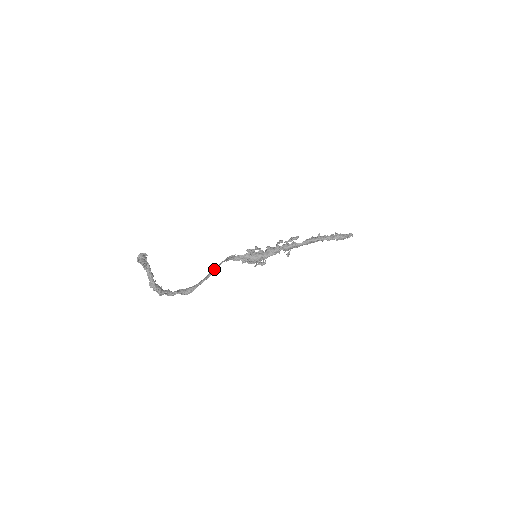
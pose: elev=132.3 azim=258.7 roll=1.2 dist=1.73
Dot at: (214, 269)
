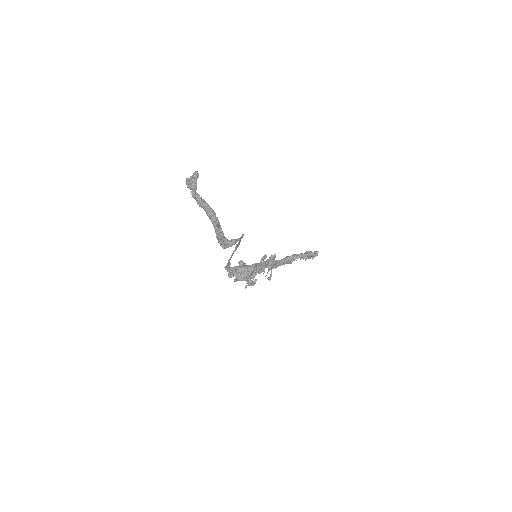
Dot at: (242, 234)
